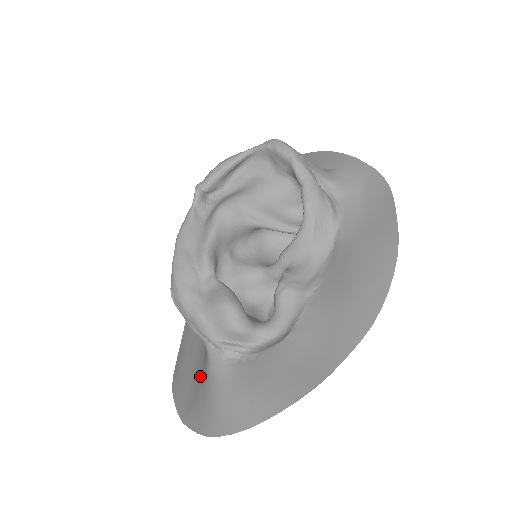
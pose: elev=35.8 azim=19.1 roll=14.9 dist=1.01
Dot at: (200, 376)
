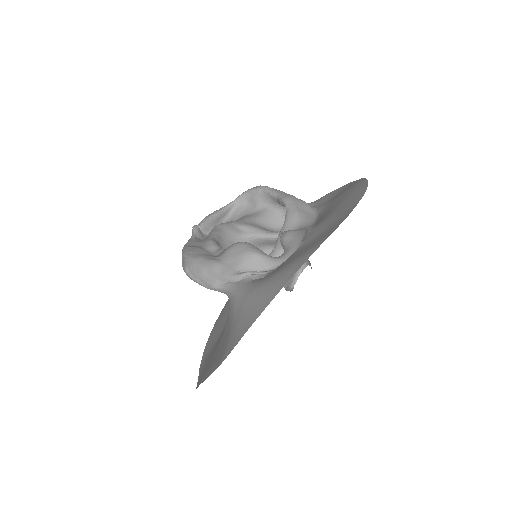
Dot at: (228, 331)
